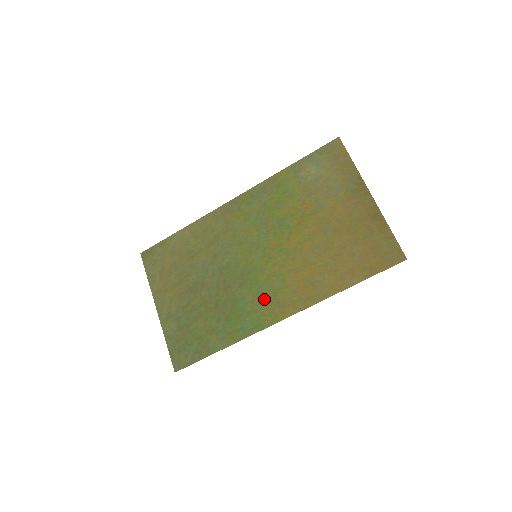
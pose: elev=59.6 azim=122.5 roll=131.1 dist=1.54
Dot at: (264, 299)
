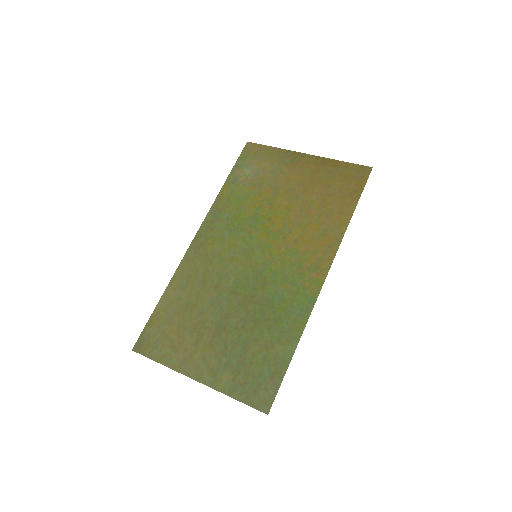
Dot at: (295, 278)
